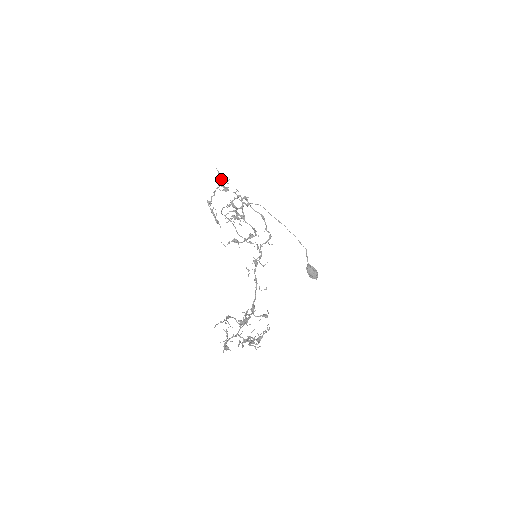
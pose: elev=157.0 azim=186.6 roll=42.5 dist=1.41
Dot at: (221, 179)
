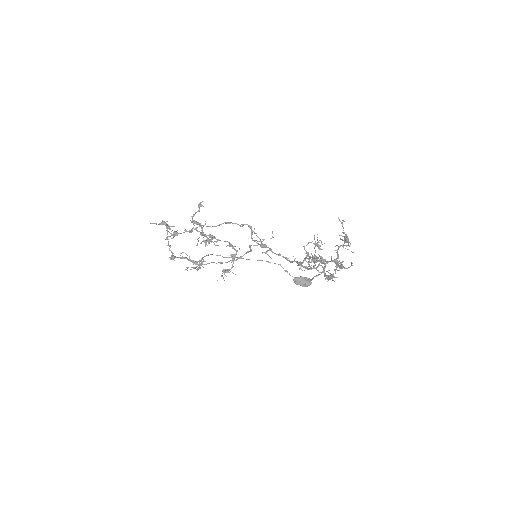
Dot at: (164, 223)
